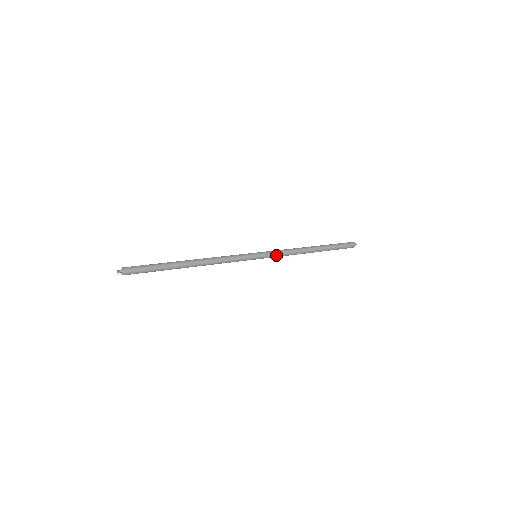
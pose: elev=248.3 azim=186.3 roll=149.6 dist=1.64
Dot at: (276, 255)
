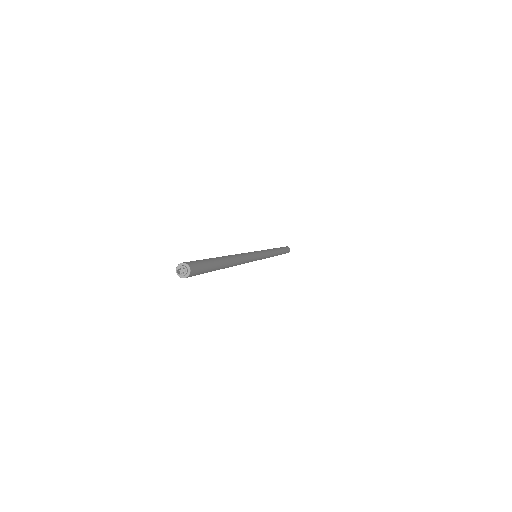
Dot at: (266, 253)
